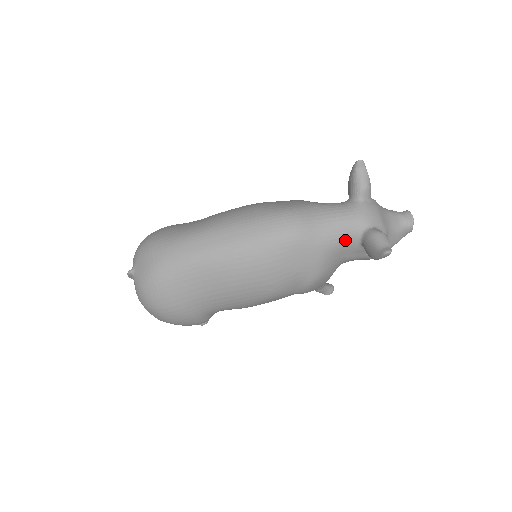
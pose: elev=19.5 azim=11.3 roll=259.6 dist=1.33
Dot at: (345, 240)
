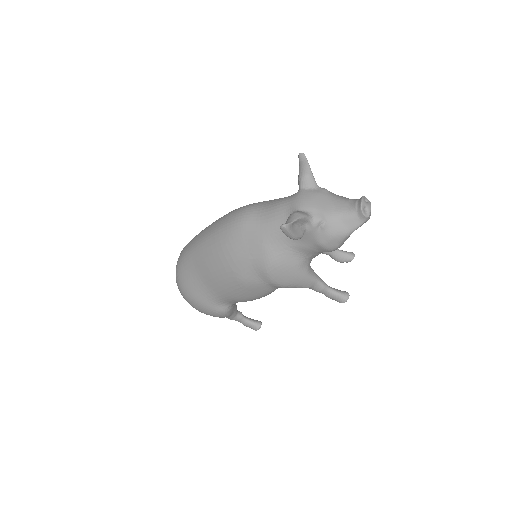
Dot at: occluded
